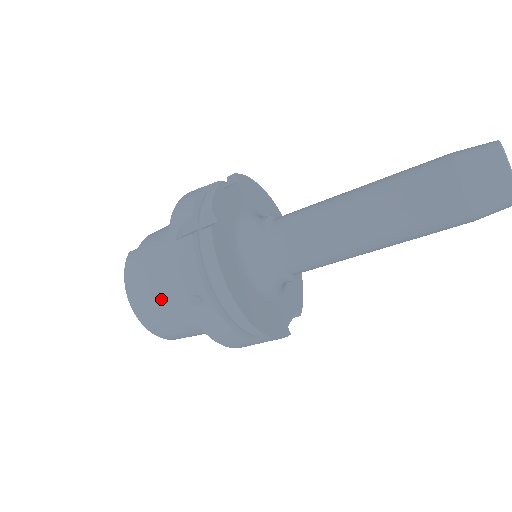
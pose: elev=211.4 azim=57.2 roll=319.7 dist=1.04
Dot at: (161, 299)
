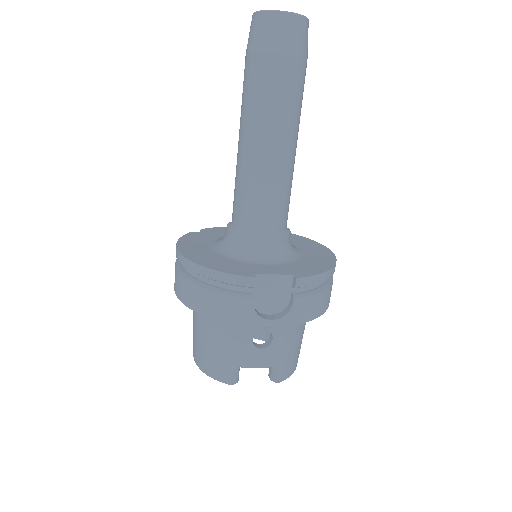
Dot at: (193, 322)
